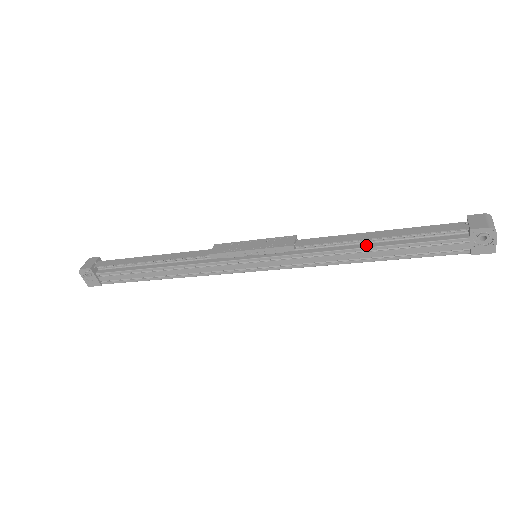
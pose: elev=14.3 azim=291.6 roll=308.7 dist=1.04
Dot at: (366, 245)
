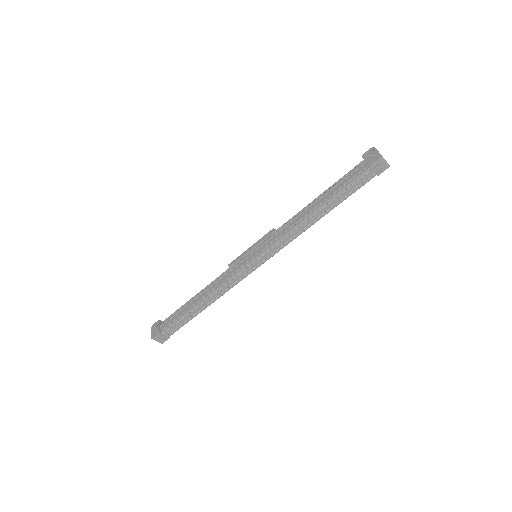
Dot at: (314, 204)
